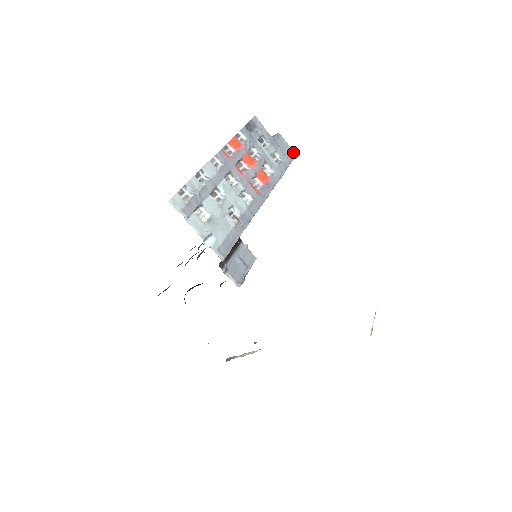
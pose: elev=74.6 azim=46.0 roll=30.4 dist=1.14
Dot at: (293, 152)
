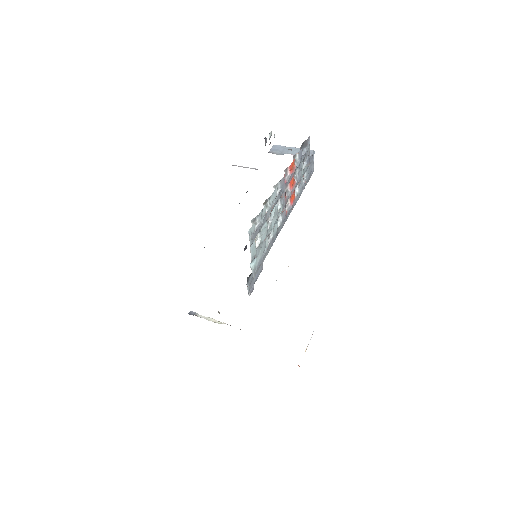
Dot at: (313, 170)
